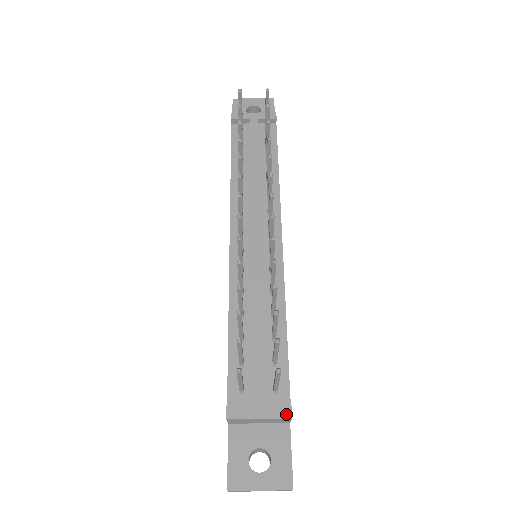
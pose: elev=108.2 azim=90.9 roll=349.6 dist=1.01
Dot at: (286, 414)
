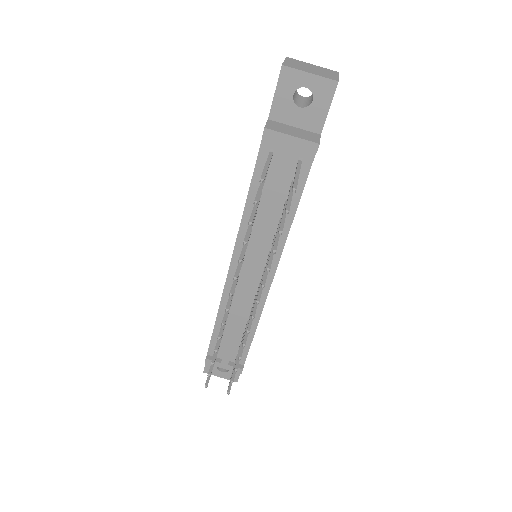
Dot at: (239, 372)
